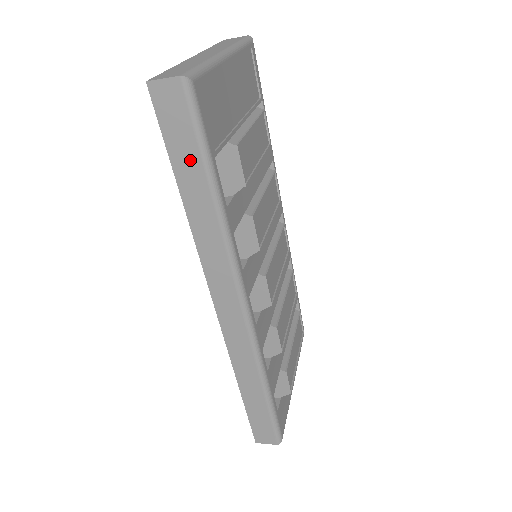
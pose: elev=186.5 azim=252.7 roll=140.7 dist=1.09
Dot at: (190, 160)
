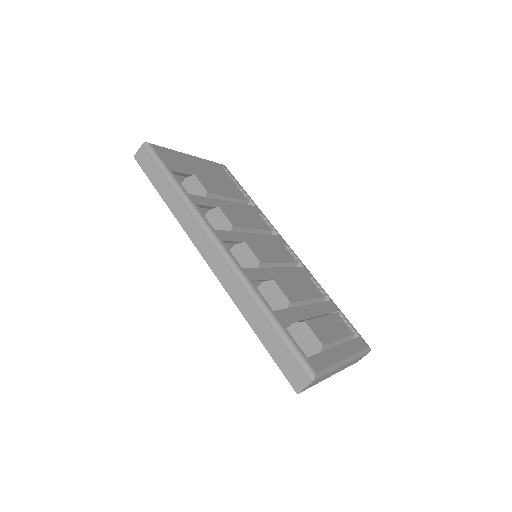
Dot at: (159, 176)
